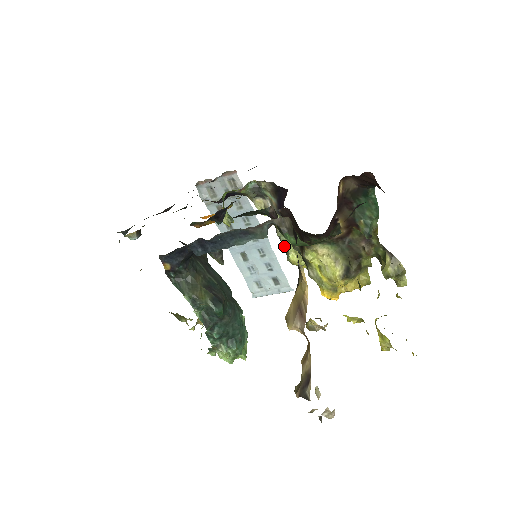
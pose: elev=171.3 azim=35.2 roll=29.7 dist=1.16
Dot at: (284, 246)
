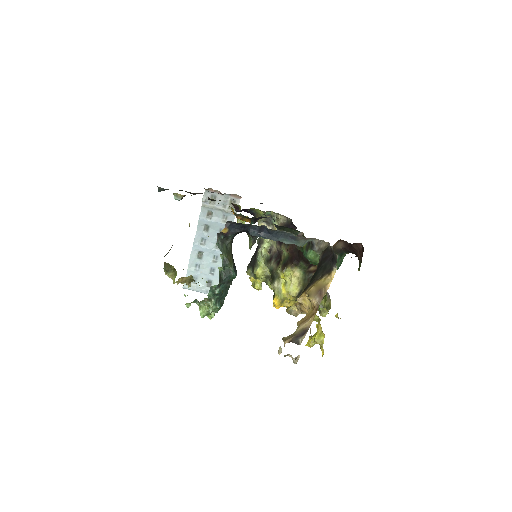
Dot at: (257, 261)
